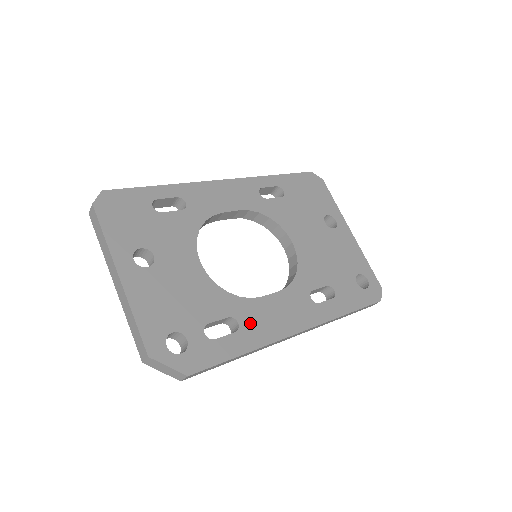
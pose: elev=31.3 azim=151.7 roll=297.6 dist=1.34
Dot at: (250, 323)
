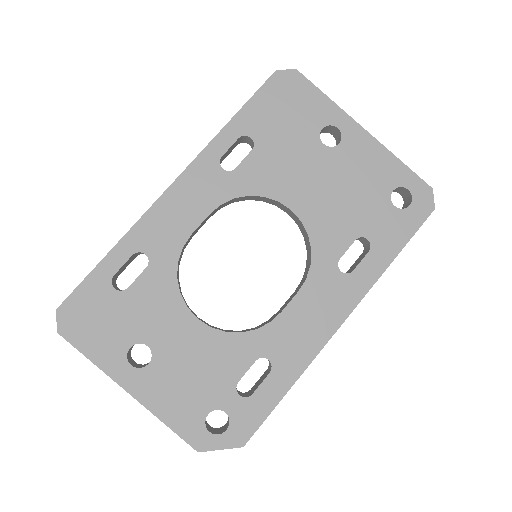
Dot at: (281, 352)
